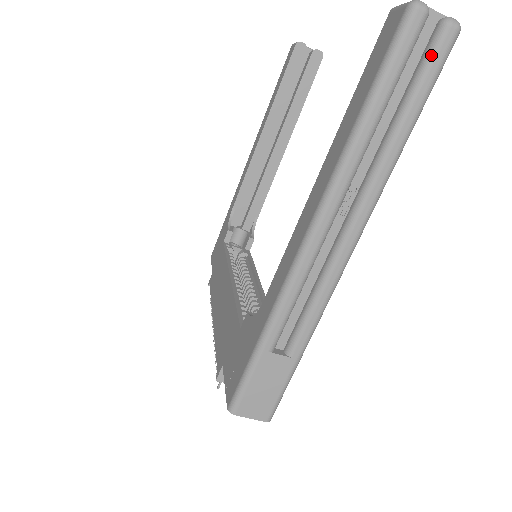
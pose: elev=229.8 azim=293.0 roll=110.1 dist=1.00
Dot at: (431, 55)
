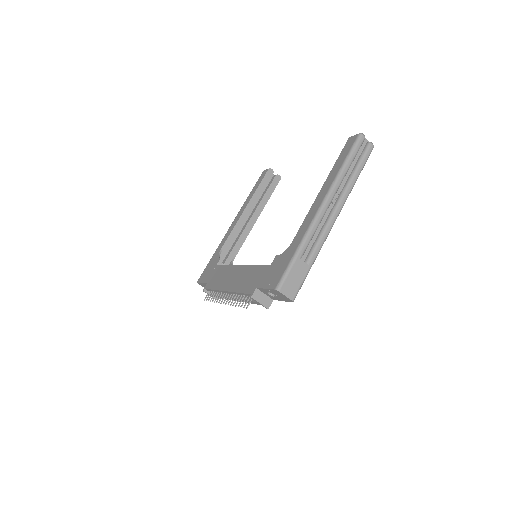
Dot at: (366, 152)
